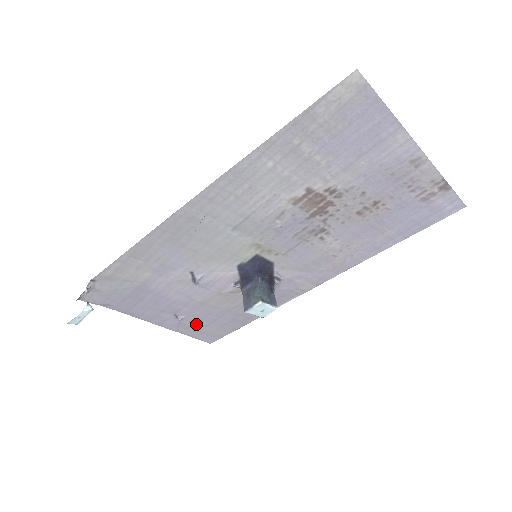
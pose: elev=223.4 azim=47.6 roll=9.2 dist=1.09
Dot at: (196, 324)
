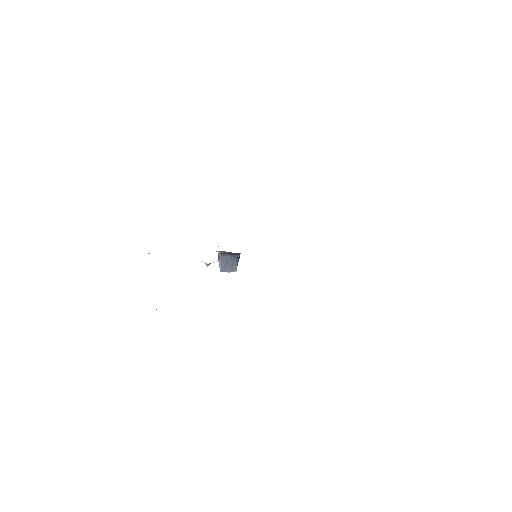
Dot at: occluded
